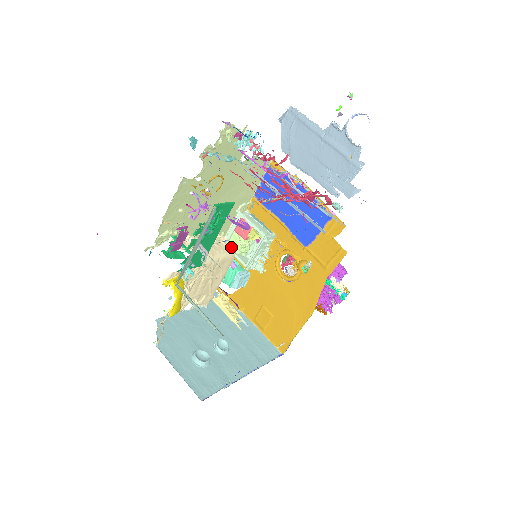
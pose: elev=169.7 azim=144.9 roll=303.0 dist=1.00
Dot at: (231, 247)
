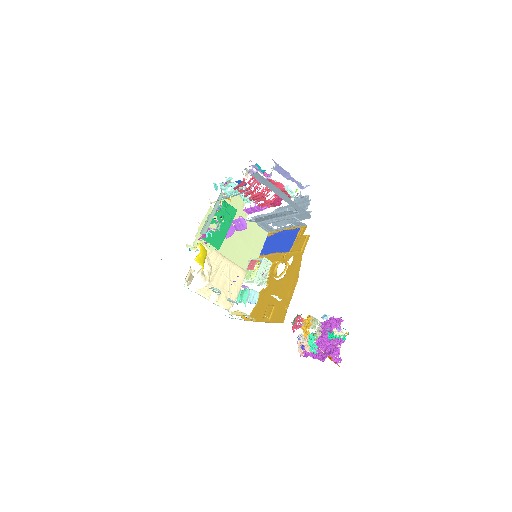
Dot at: (243, 269)
